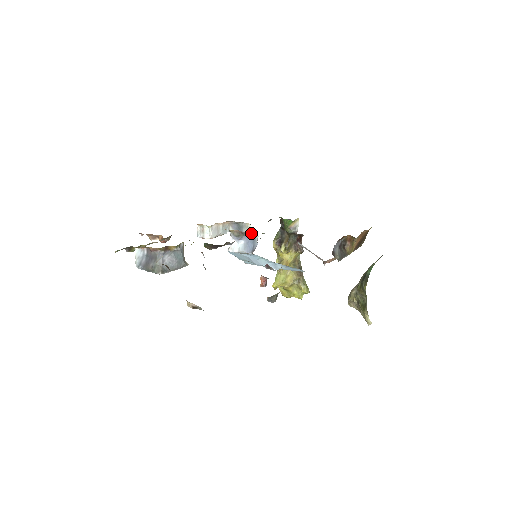
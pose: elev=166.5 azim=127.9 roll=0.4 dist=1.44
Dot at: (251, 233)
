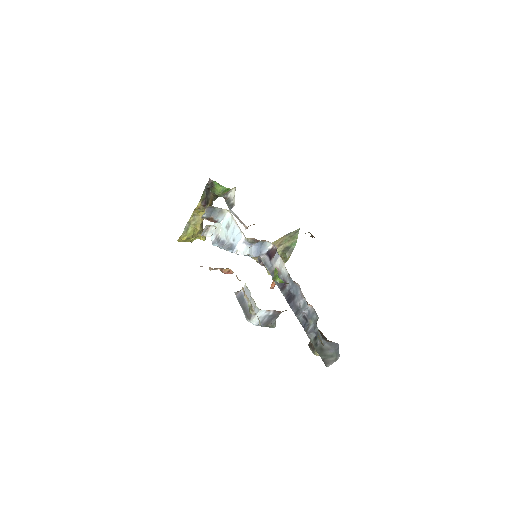
Dot at: (264, 241)
